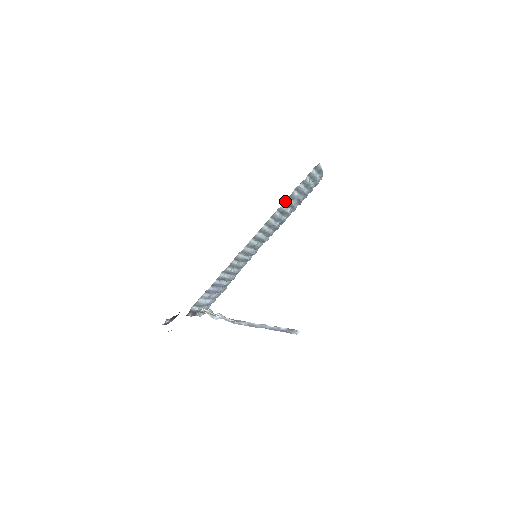
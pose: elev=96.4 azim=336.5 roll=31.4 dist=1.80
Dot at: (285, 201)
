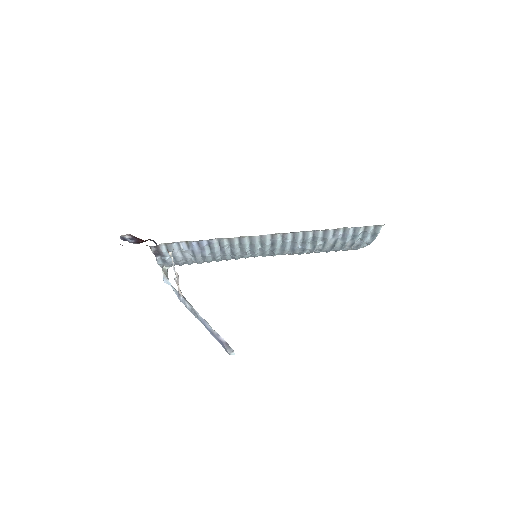
Dot at: (327, 230)
